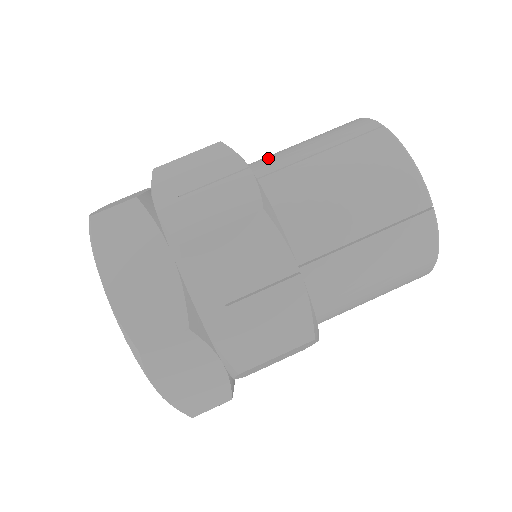
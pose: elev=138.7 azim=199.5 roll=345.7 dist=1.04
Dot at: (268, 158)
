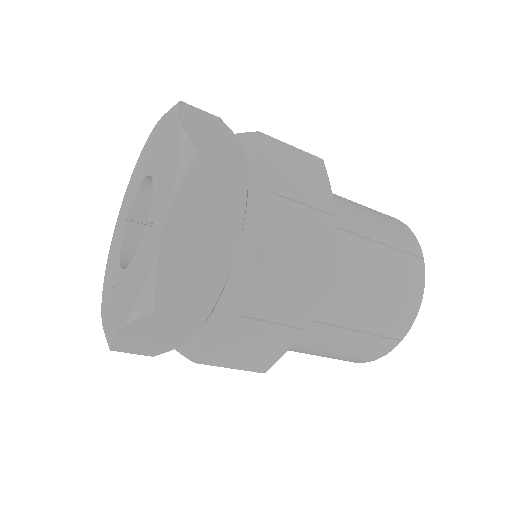
Dot at: occluded
